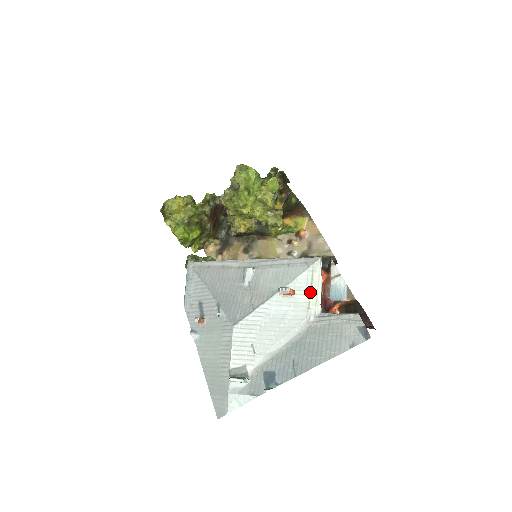
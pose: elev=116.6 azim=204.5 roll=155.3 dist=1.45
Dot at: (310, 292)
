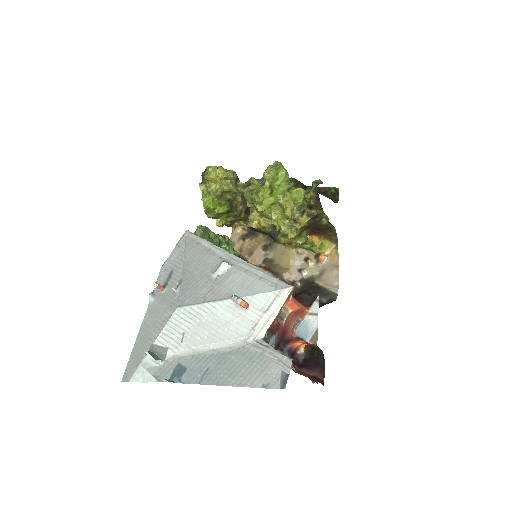
Dot at: (263, 314)
